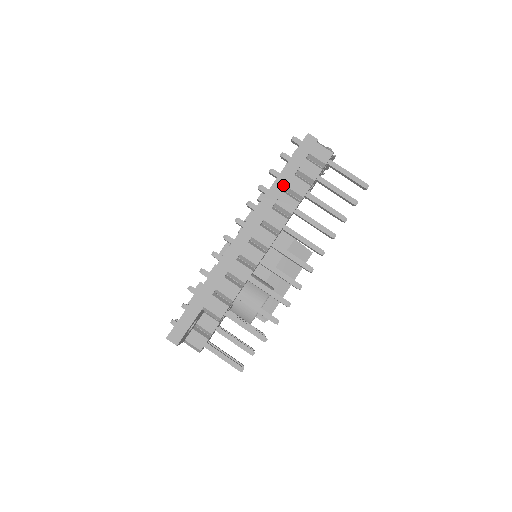
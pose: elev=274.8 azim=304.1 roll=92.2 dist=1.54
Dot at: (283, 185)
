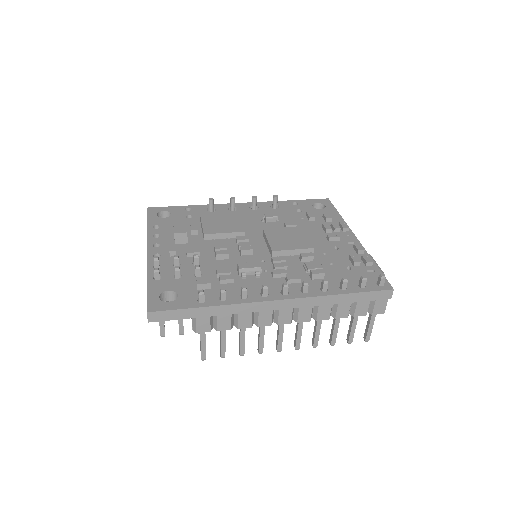
Dot at: (338, 301)
